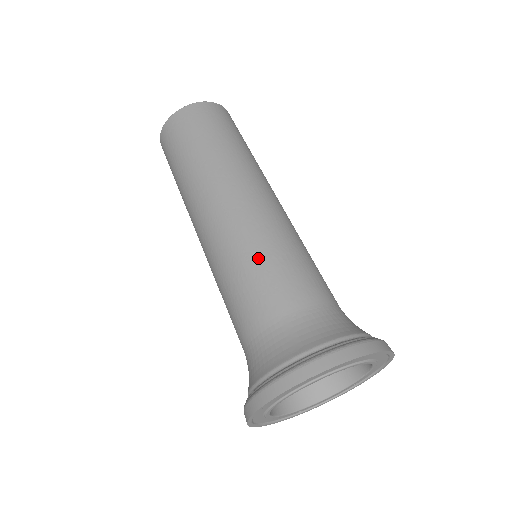
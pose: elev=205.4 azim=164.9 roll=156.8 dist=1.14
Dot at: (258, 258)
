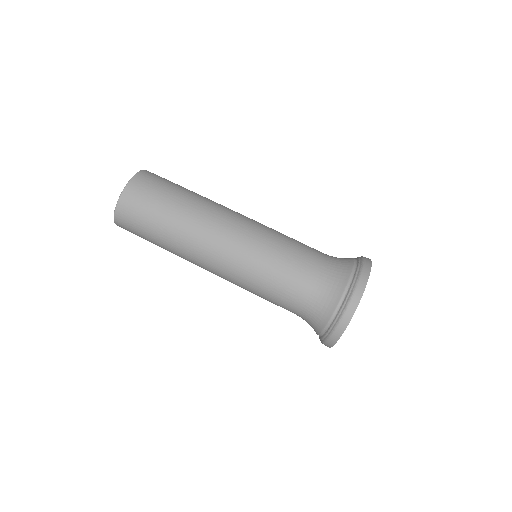
Dot at: (280, 247)
